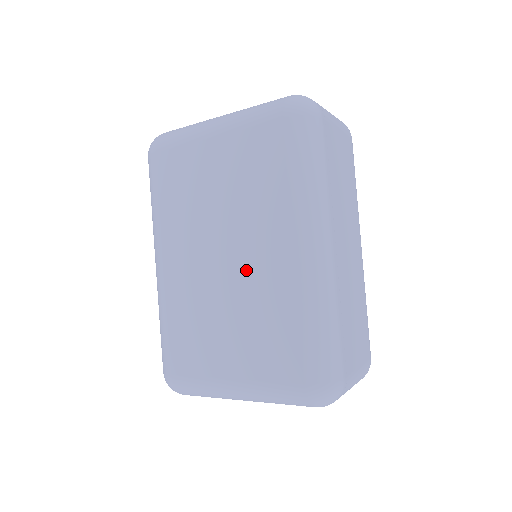
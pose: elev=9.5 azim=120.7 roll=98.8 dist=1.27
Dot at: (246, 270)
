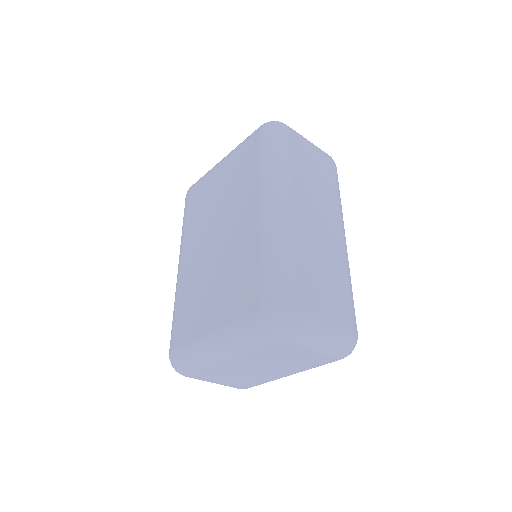
Dot at: (229, 239)
